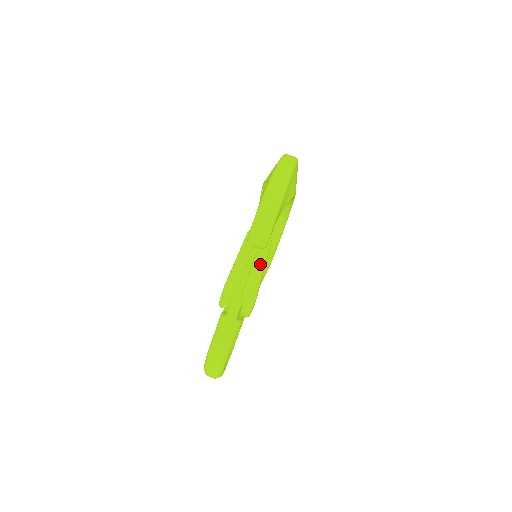
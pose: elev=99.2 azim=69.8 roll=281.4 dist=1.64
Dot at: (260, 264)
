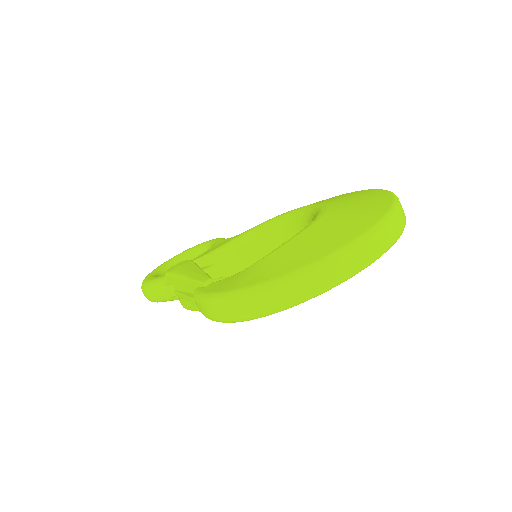
Dot at: occluded
